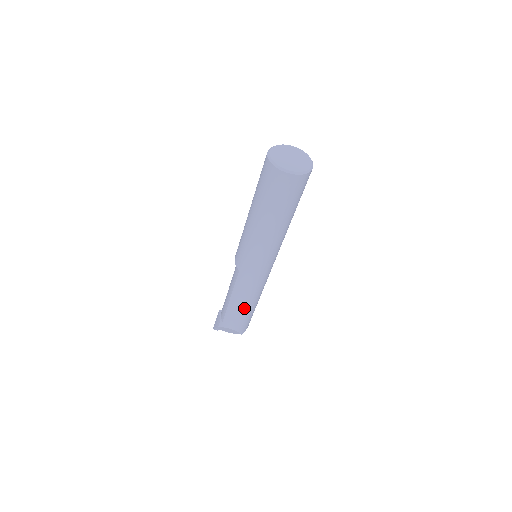
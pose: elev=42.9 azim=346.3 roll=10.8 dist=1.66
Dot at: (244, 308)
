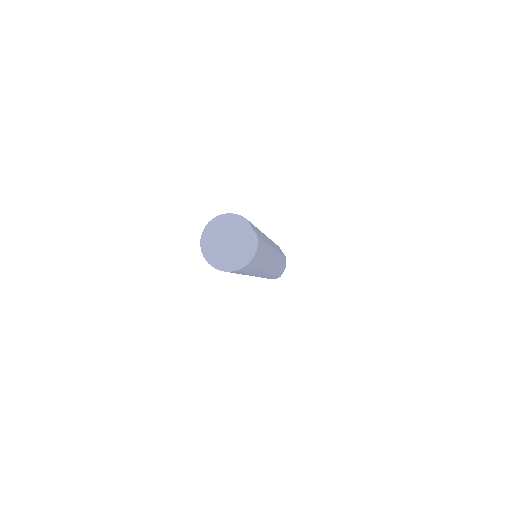
Dot at: occluded
